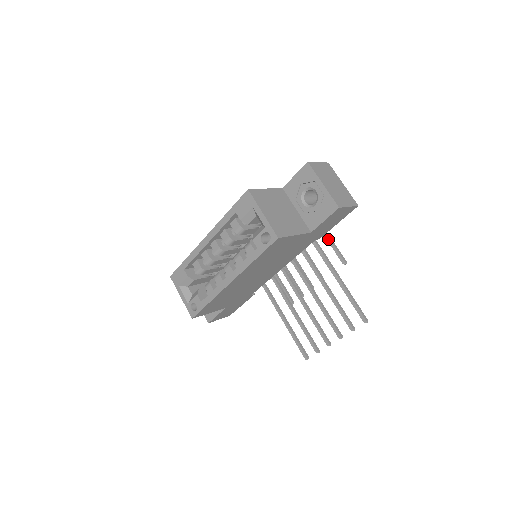
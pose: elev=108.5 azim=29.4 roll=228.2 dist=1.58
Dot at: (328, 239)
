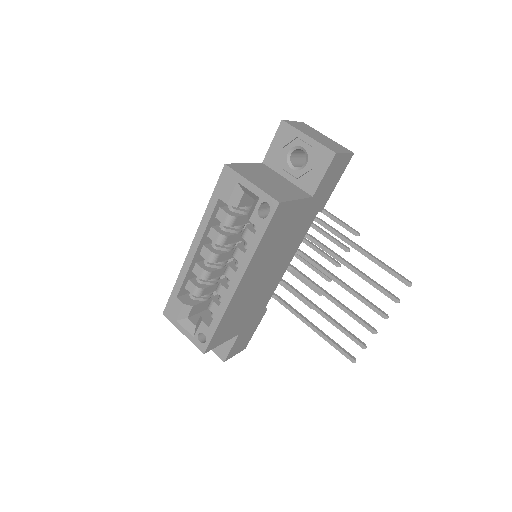
Dot at: (329, 216)
